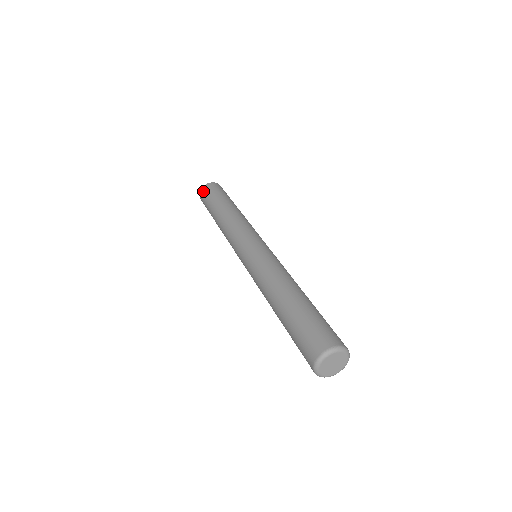
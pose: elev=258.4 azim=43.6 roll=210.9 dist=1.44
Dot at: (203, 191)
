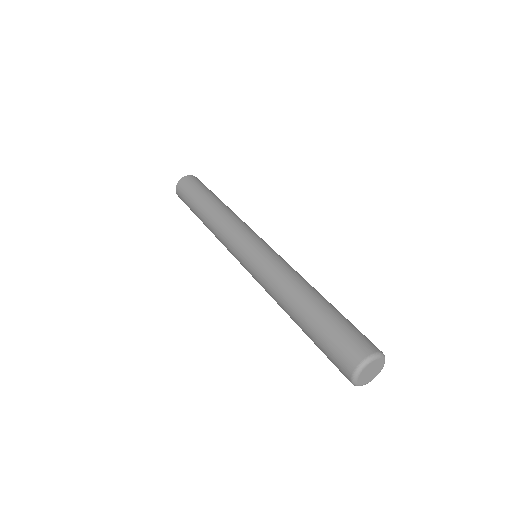
Dot at: (186, 180)
